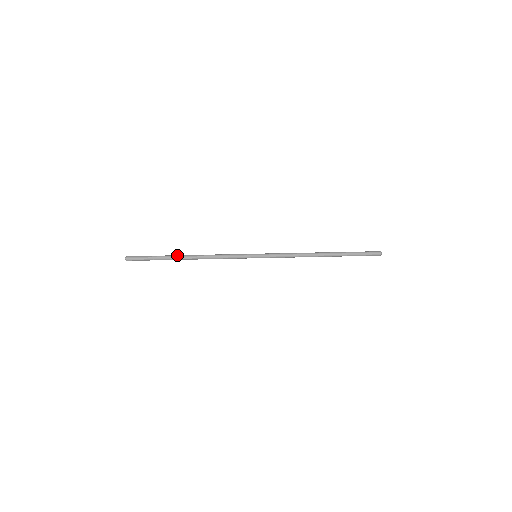
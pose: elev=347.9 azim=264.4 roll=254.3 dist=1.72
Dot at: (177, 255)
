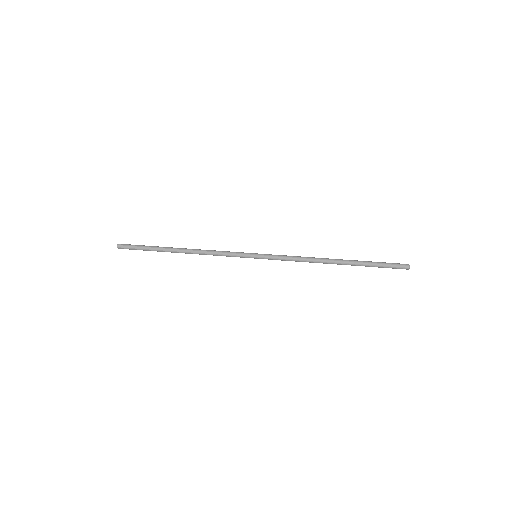
Dot at: (170, 247)
